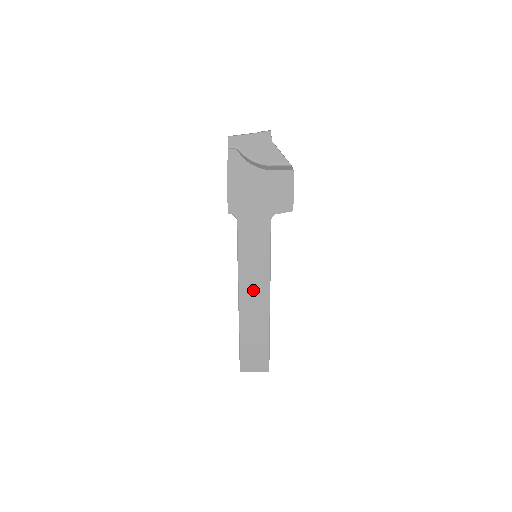
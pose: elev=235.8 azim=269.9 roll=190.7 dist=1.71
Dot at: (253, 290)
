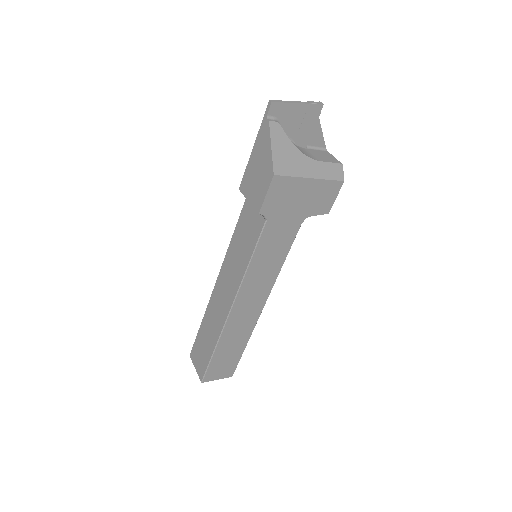
Dot at: (251, 299)
